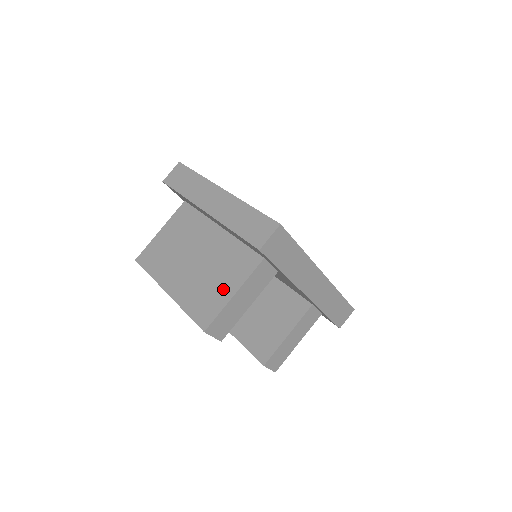
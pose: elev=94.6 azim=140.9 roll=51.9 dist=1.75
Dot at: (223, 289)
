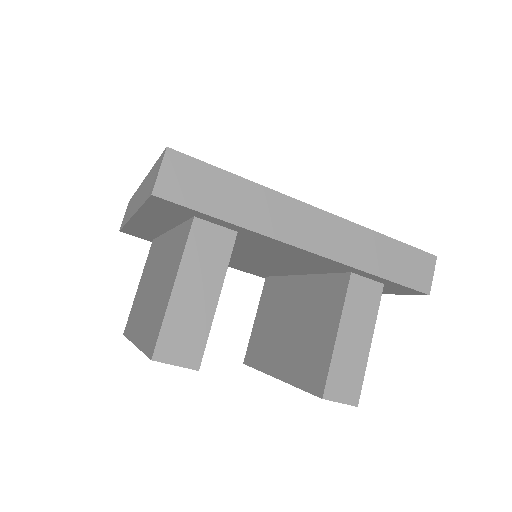
Dot at: (166, 291)
